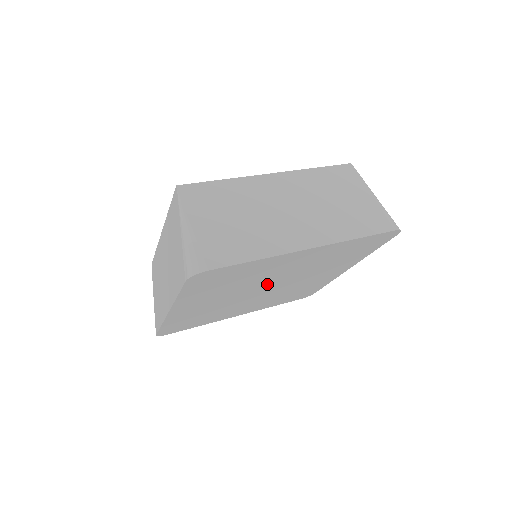
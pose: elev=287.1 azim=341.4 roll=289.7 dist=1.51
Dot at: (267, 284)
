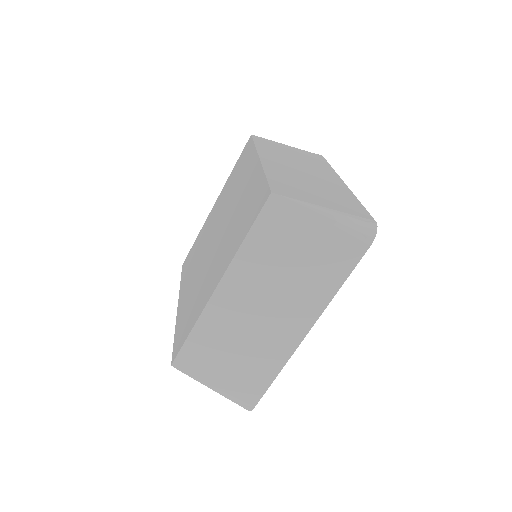
Dot at: occluded
